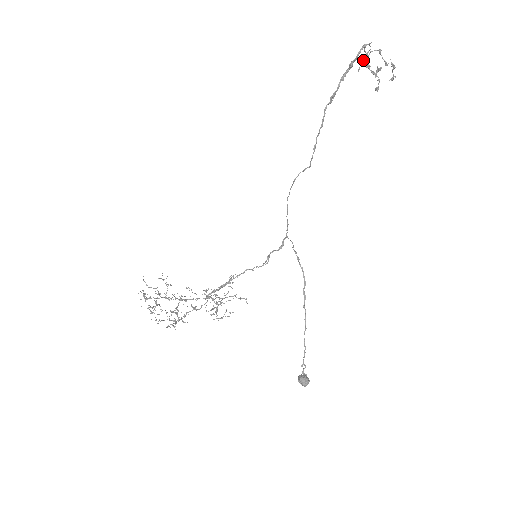
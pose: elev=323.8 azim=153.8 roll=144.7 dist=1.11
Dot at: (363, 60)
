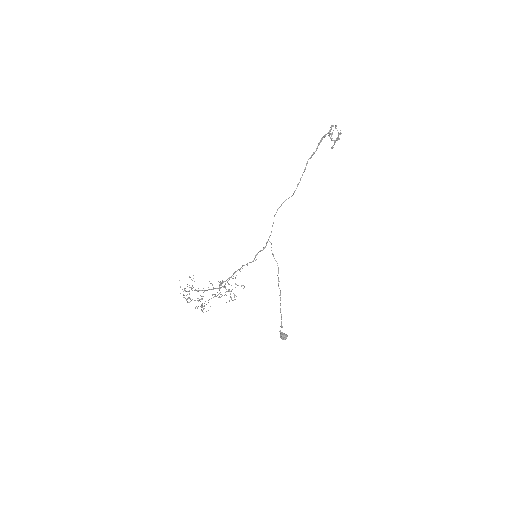
Dot at: occluded
